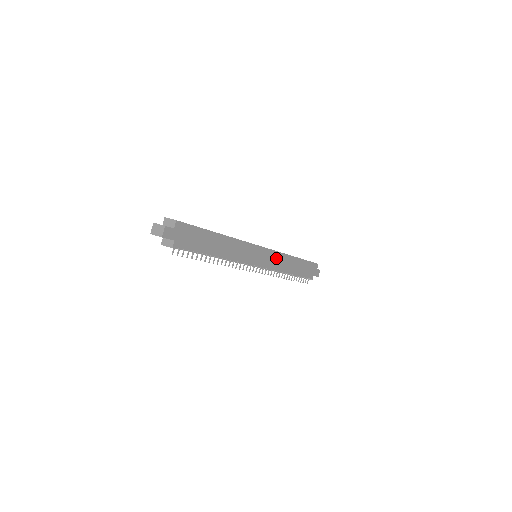
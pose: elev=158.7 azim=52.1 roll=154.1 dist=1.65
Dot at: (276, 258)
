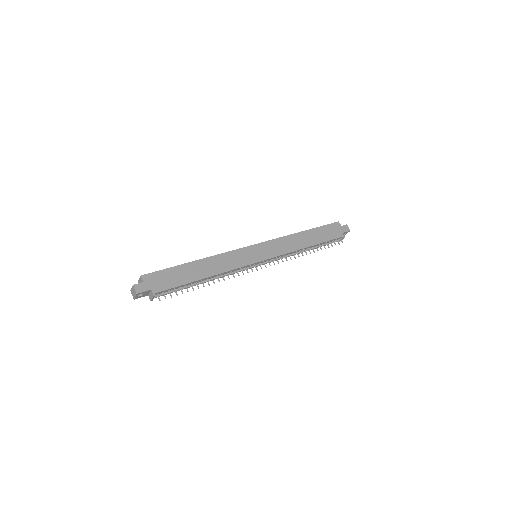
Dot at: (278, 245)
